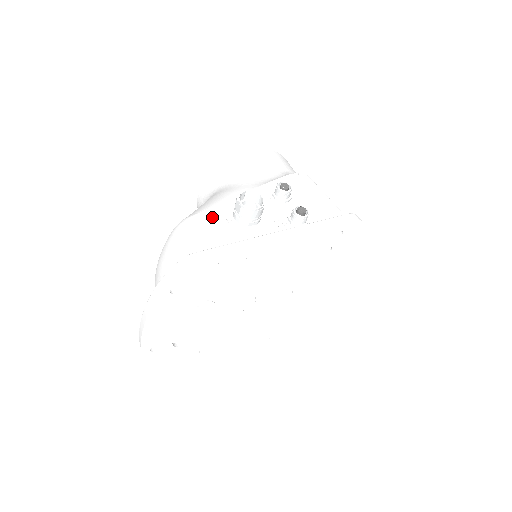
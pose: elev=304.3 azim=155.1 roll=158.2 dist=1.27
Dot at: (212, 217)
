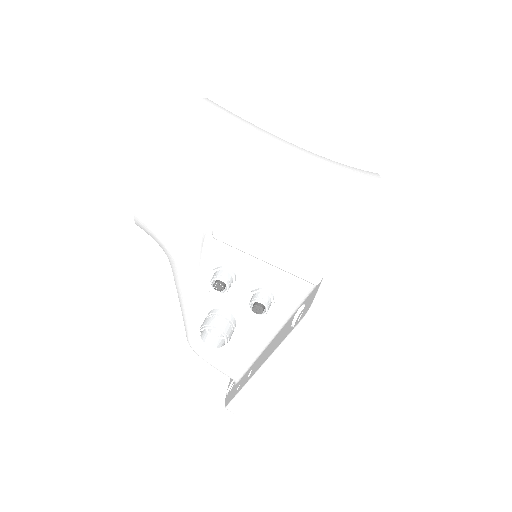
Dot at: occluded
